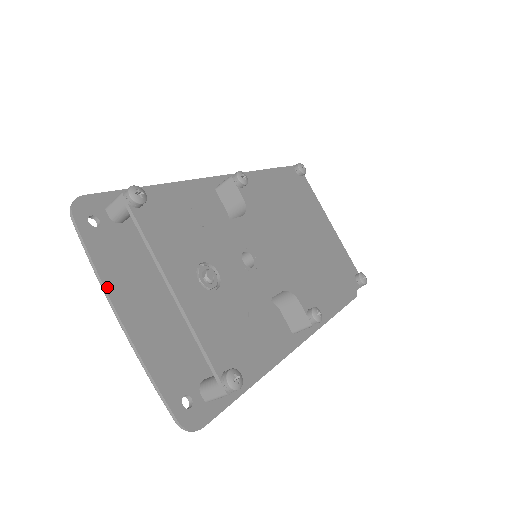
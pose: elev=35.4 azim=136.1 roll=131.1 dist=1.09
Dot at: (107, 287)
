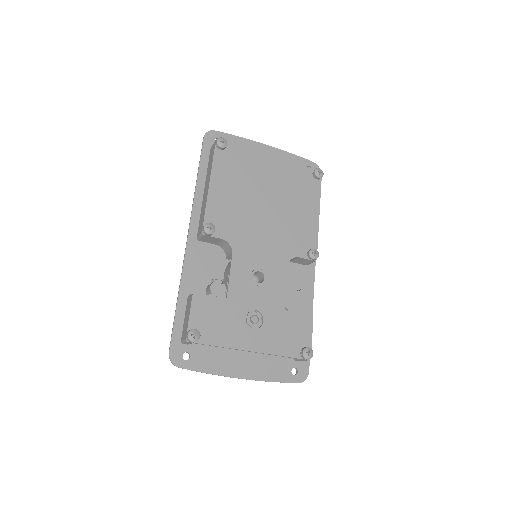
Dot at: (223, 375)
